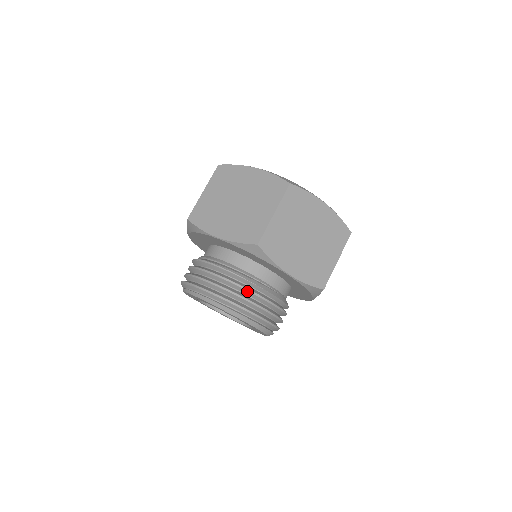
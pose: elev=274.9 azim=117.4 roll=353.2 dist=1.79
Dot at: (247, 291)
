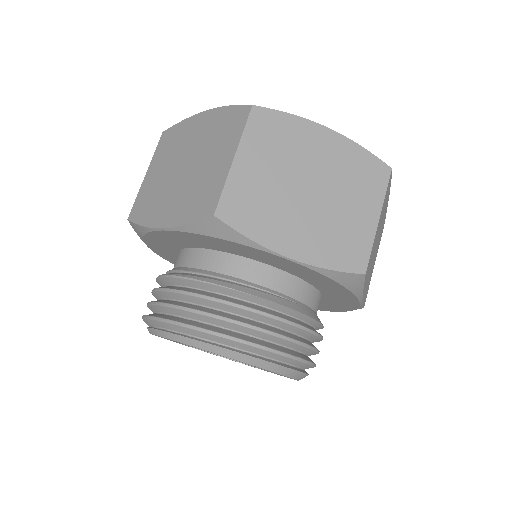
Dot at: (227, 305)
